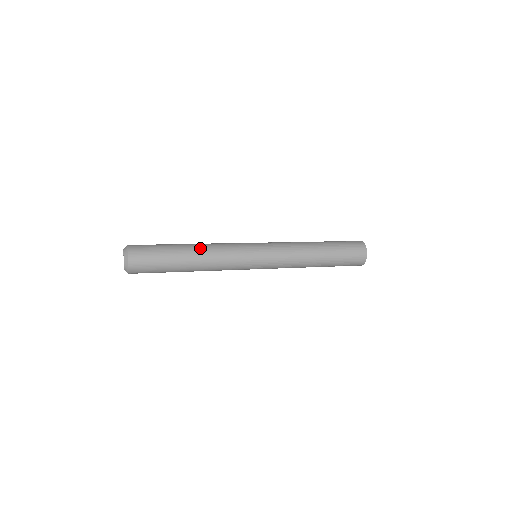
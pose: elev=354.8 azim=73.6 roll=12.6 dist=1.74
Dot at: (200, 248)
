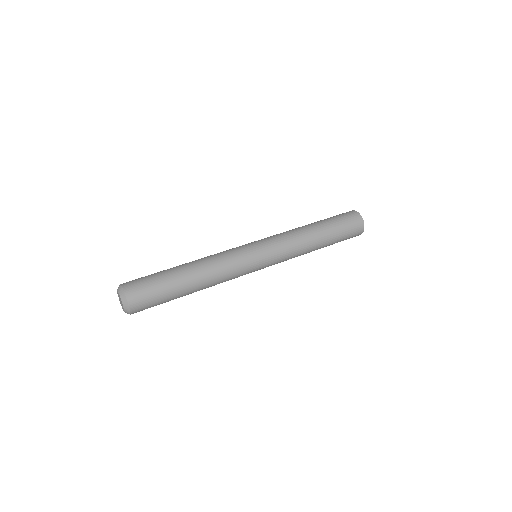
Dot at: (204, 283)
